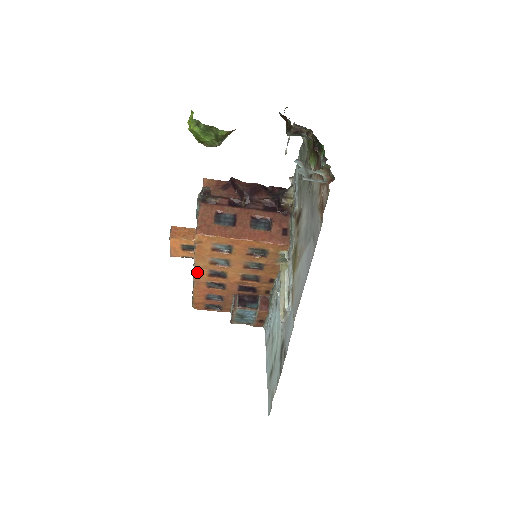
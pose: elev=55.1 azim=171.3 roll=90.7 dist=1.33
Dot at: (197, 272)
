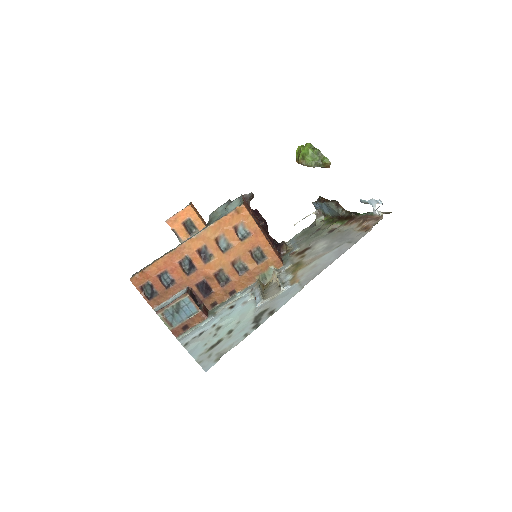
Dot at: (194, 239)
